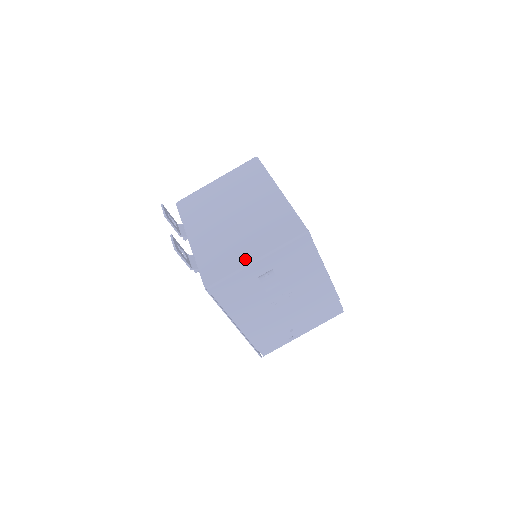
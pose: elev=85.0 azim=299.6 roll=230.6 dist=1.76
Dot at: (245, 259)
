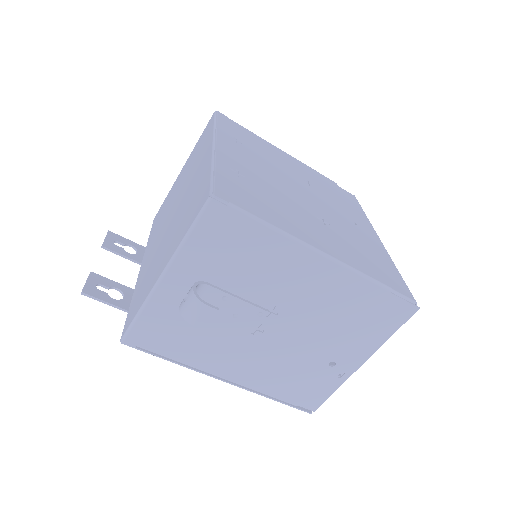
Dot at: (154, 279)
